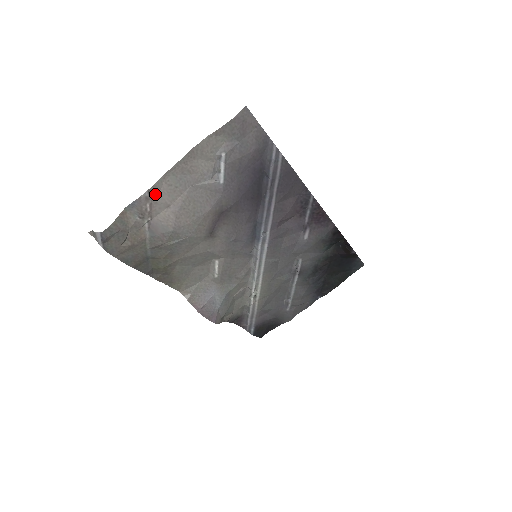
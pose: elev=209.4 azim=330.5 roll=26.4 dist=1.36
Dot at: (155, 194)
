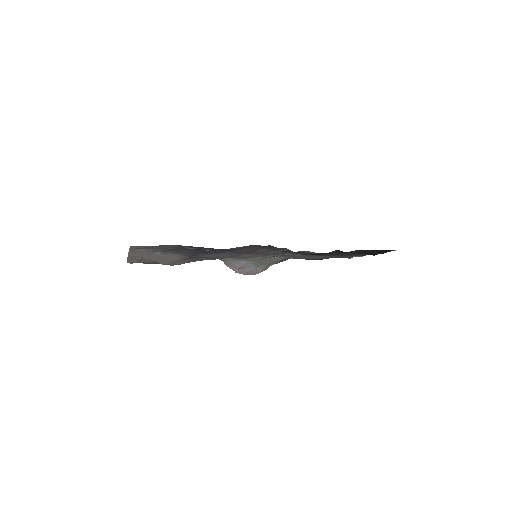
Dot at: (135, 256)
